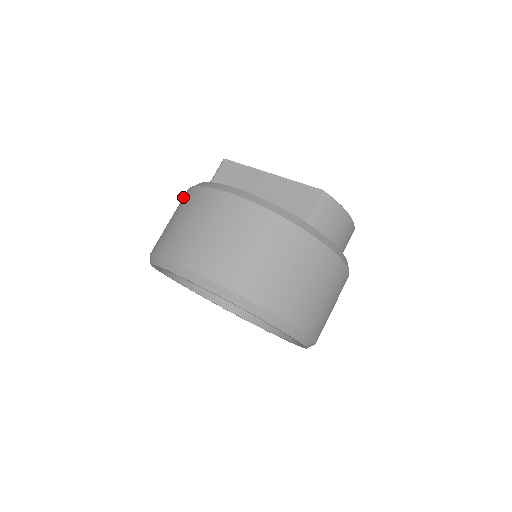
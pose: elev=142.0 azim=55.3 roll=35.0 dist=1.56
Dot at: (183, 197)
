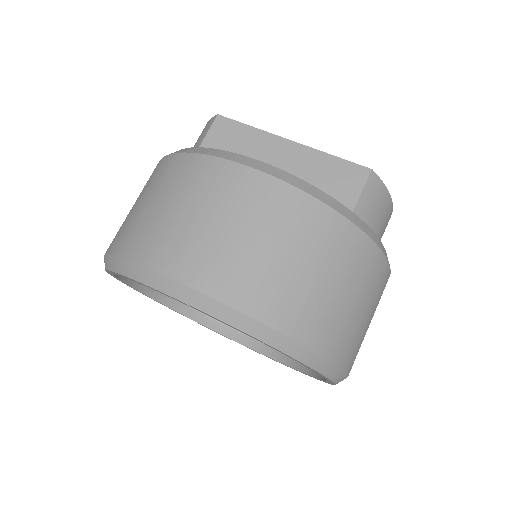
Dot at: (158, 168)
